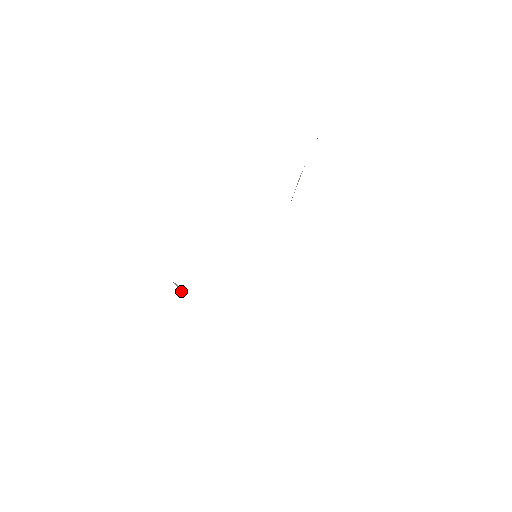
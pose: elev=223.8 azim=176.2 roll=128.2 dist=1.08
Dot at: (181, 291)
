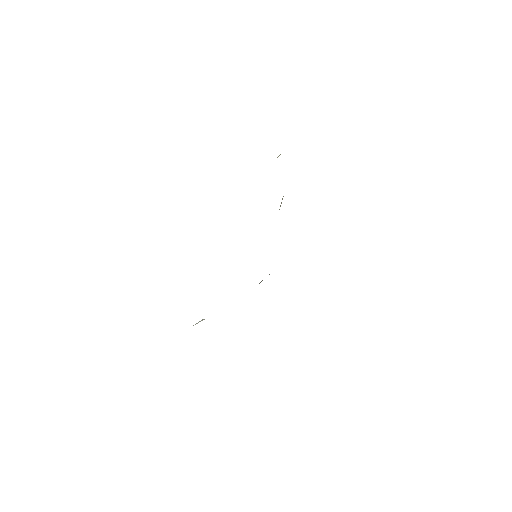
Dot at: occluded
